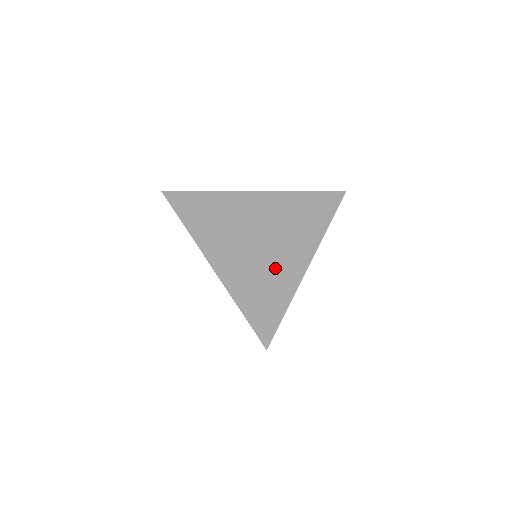
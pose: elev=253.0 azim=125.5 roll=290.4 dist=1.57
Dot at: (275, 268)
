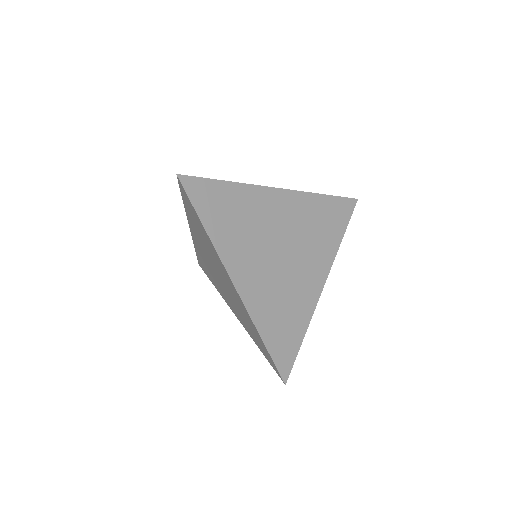
Dot at: (295, 290)
